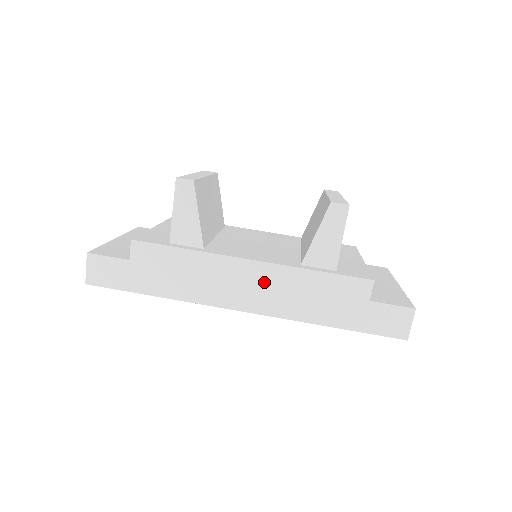
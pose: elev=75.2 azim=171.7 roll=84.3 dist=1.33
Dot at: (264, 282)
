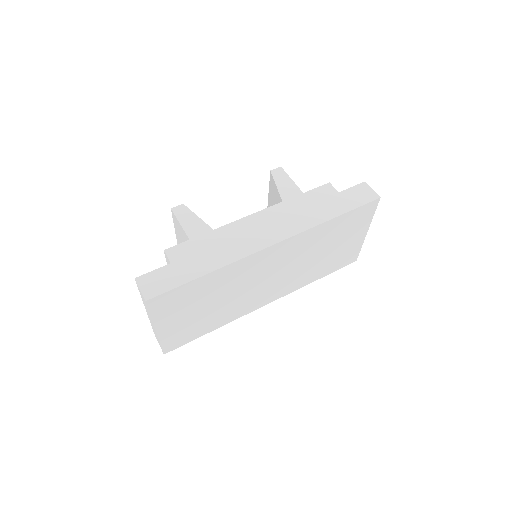
Dot at: (271, 220)
